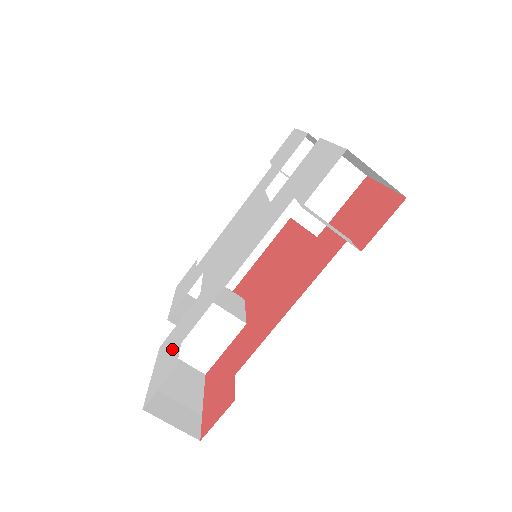
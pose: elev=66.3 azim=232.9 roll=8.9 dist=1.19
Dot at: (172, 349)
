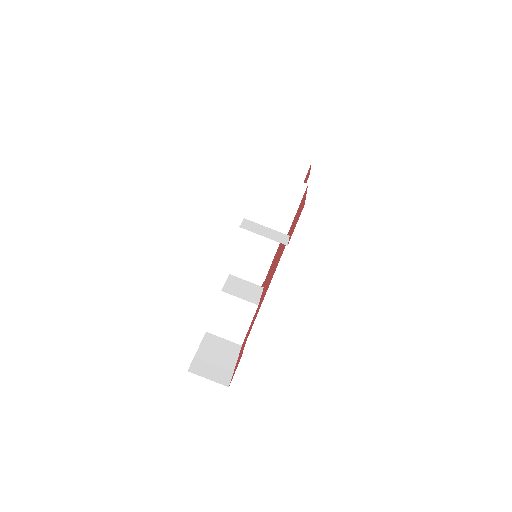
Dot at: occluded
